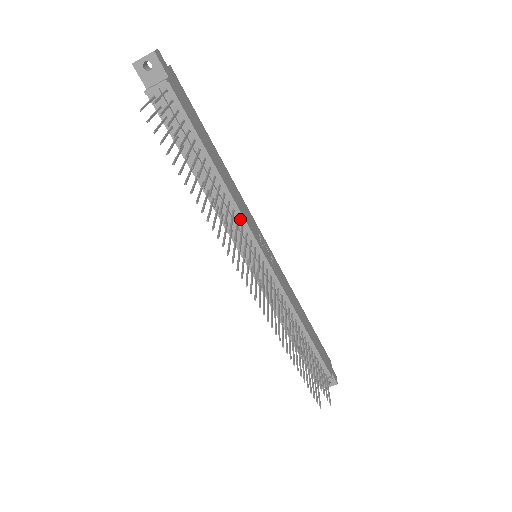
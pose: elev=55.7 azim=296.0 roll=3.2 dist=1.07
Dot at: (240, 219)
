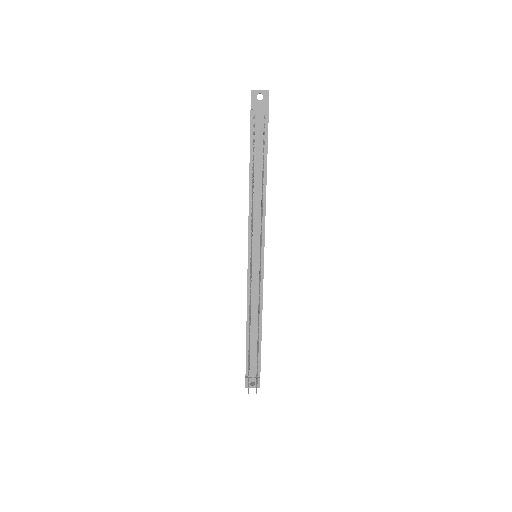
Dot at: (262, 223)
